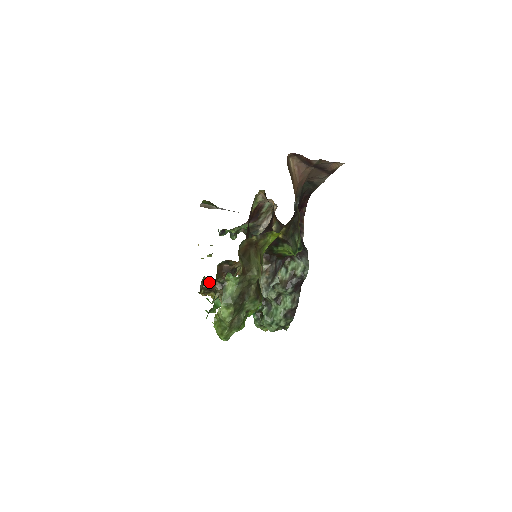
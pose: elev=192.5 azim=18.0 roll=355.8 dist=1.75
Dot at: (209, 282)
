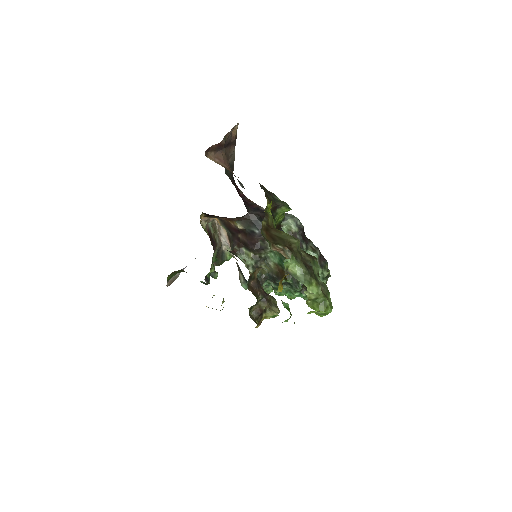
Dot at: (253, 310)
